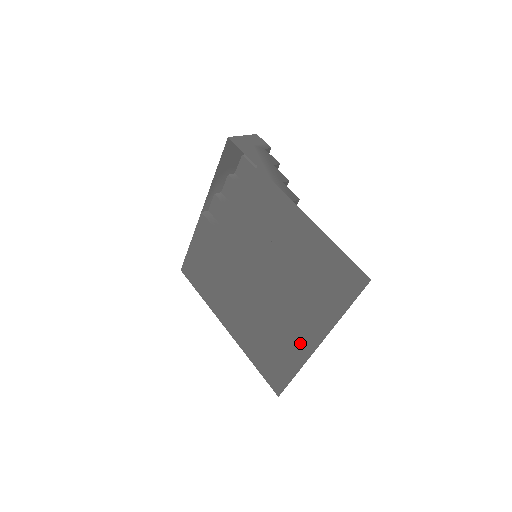
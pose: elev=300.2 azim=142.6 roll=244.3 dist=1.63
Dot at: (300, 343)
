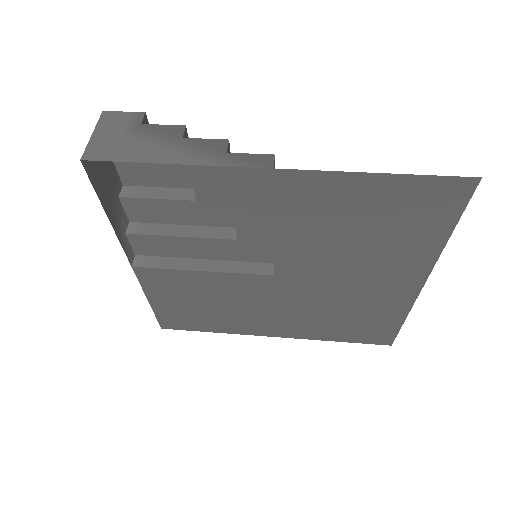
Dot at: (394, 295)
